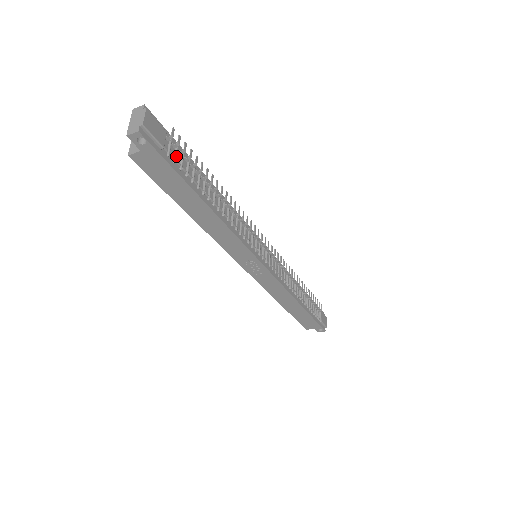
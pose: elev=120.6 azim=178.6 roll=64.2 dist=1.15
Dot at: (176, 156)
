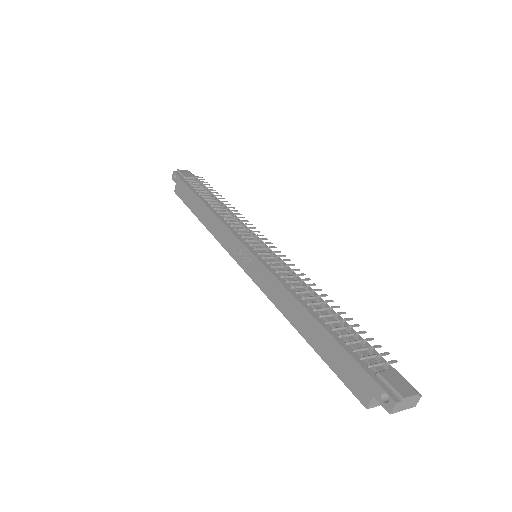
Dot at: (193, 183)
